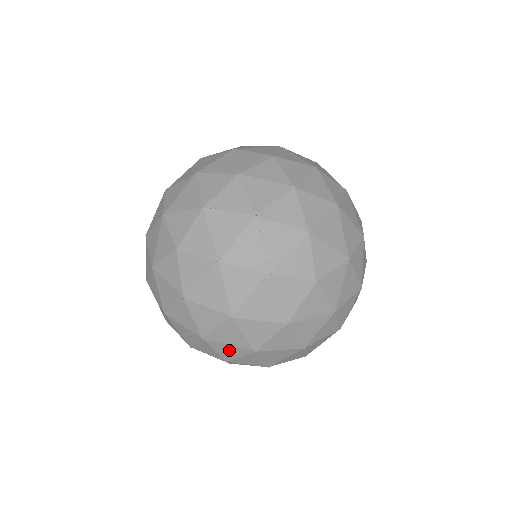
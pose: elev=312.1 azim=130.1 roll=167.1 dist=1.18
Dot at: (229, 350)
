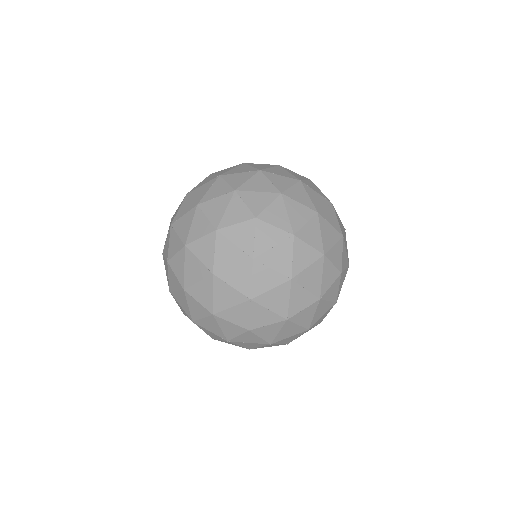
Dot at: occluded
